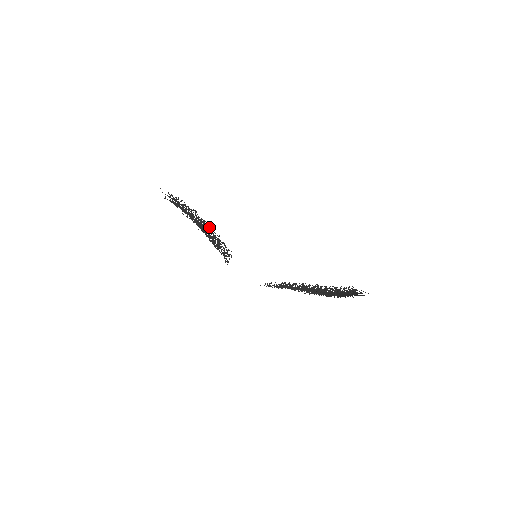
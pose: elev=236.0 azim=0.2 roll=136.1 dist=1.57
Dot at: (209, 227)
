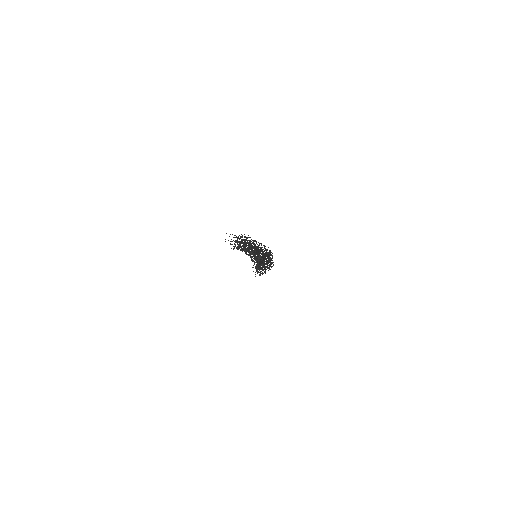
Dot at: (259, 254)
